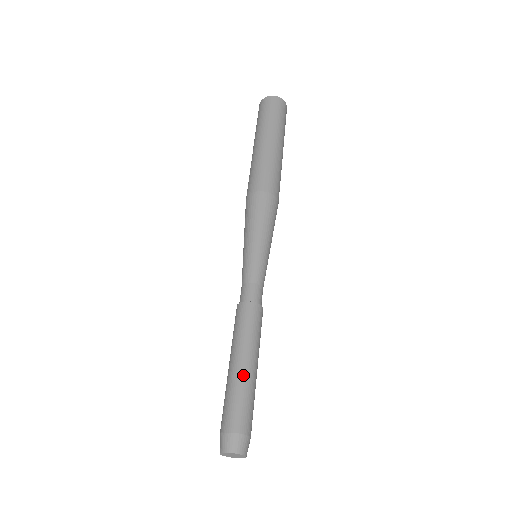
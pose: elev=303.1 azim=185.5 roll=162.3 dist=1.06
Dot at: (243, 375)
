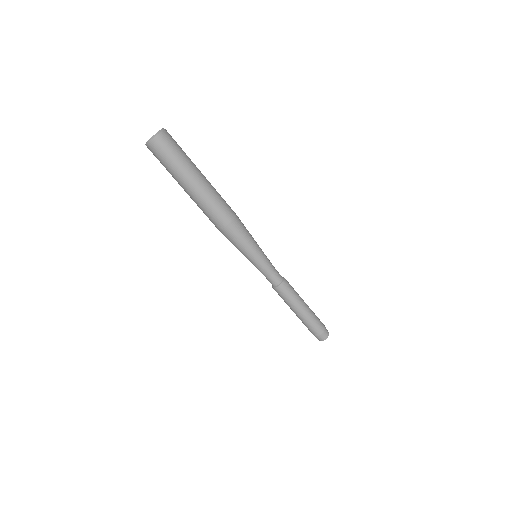
Dot at: (306, 314)
